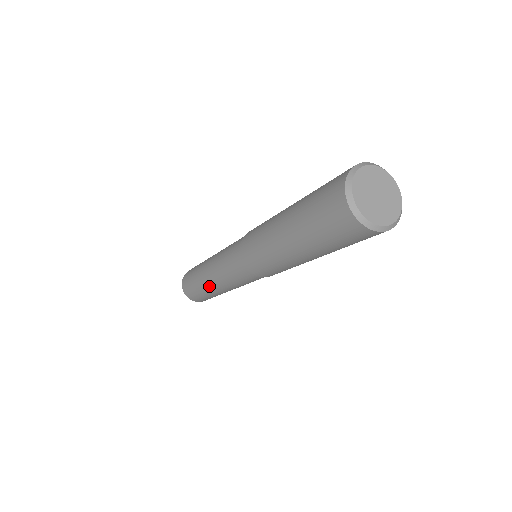
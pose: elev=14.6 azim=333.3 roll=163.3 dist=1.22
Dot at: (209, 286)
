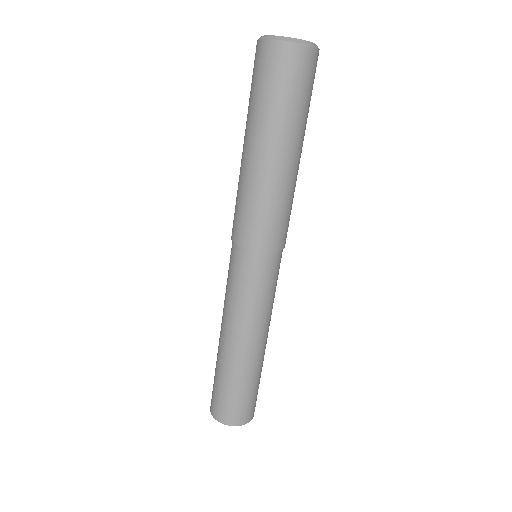
Dot at: (243, 355)
